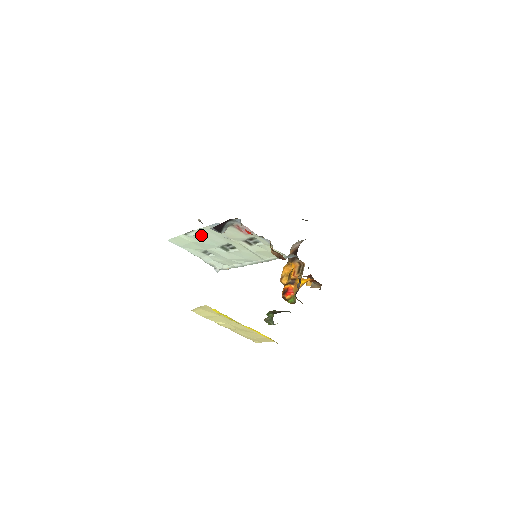
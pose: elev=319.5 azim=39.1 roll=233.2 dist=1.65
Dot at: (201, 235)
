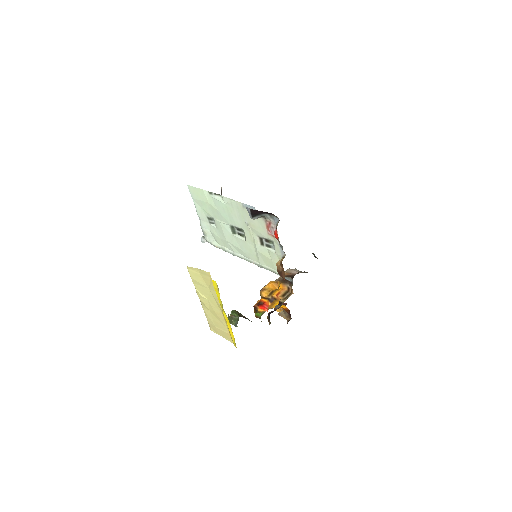
Dot at: (225, 204)
